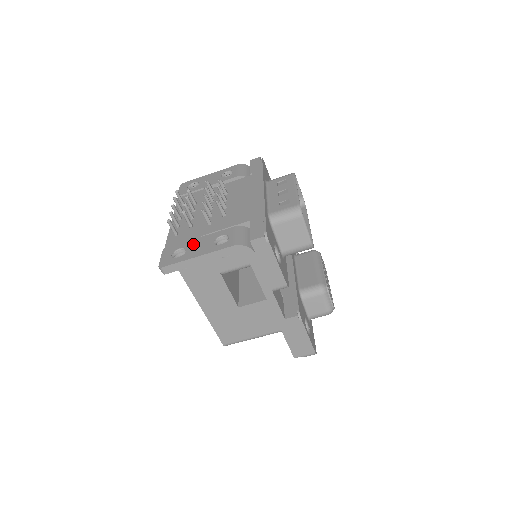
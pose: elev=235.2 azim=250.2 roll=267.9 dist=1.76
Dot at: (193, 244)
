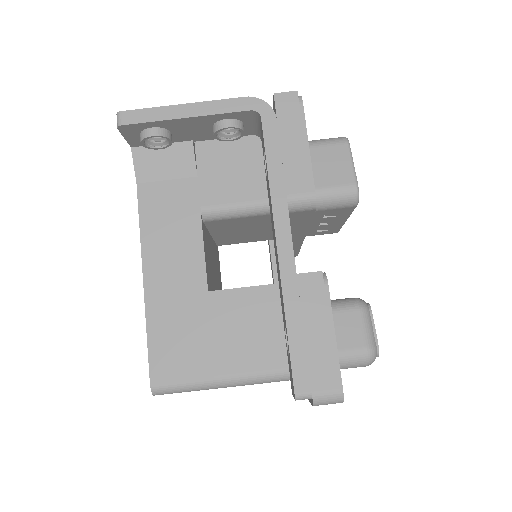
Dot at: occluded
